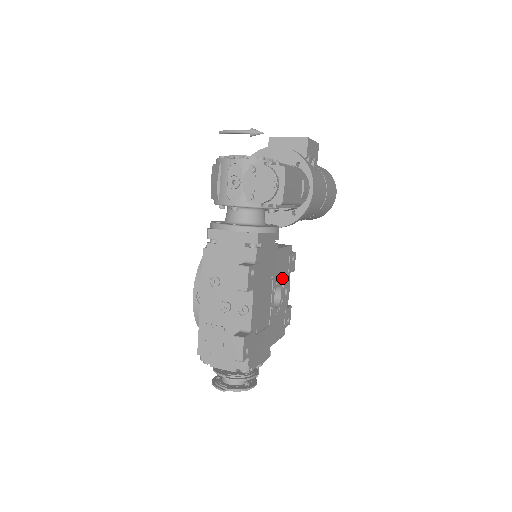
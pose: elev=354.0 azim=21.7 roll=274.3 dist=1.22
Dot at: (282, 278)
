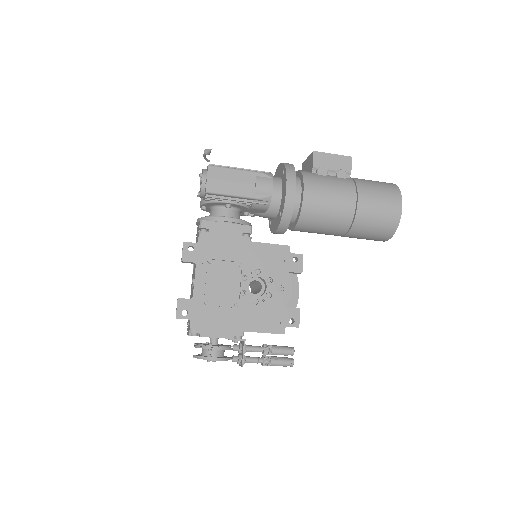
Dot at: (267, 272)
